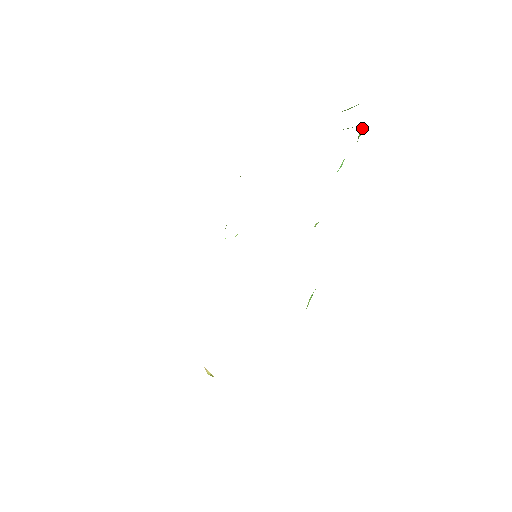
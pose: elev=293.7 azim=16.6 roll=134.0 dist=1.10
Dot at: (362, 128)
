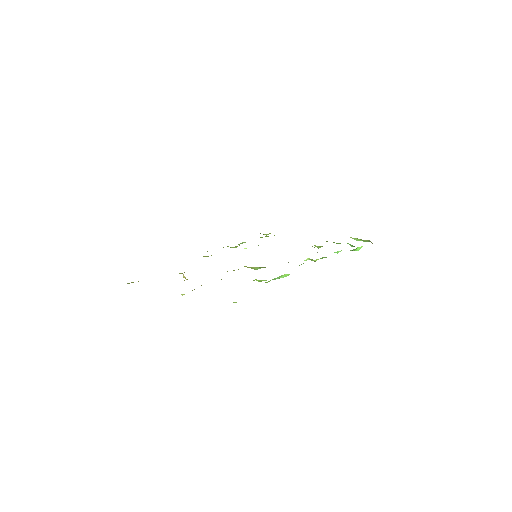
Dot at: (360, 247)
